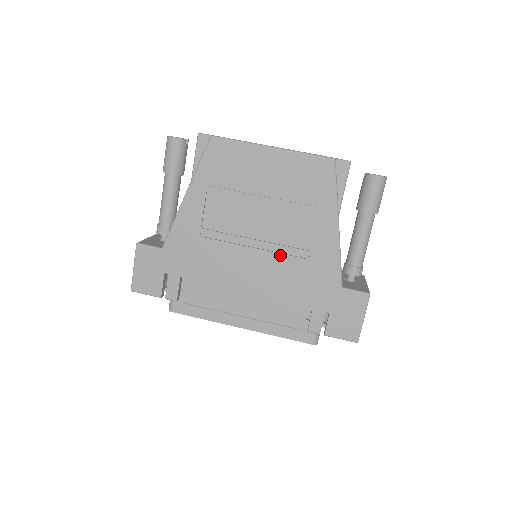
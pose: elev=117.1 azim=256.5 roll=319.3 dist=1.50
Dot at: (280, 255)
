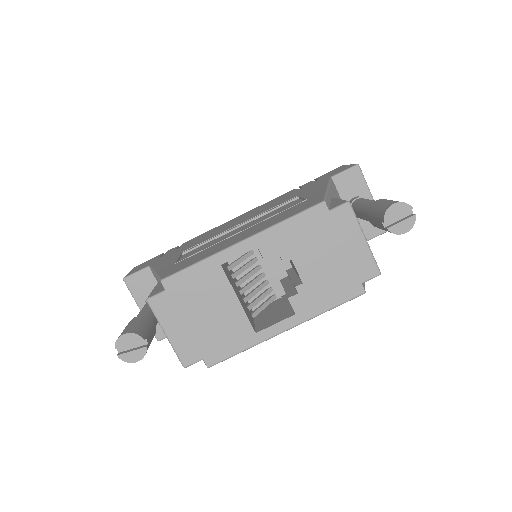
Dot at: occluded
